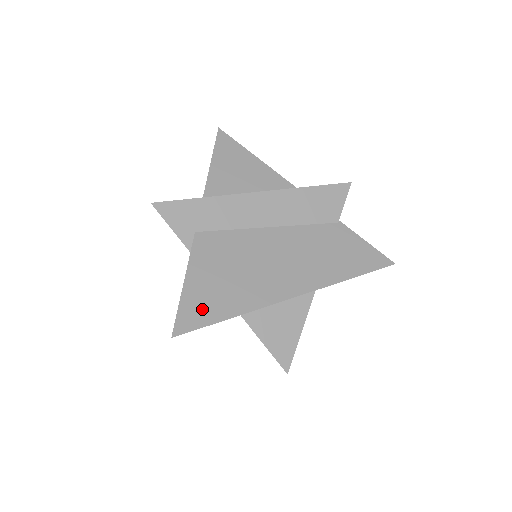
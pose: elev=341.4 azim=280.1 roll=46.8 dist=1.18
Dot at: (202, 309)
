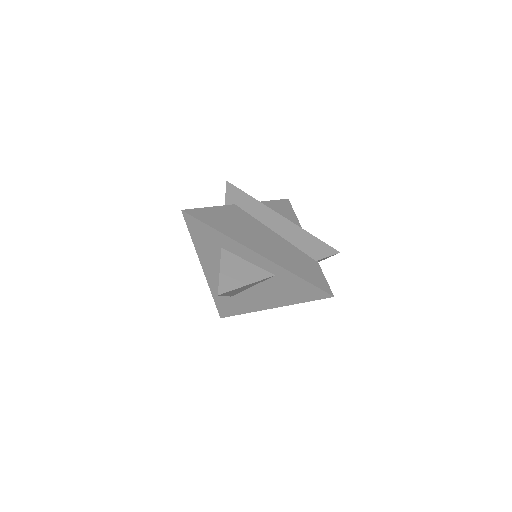
Dot at: (207, 217)
